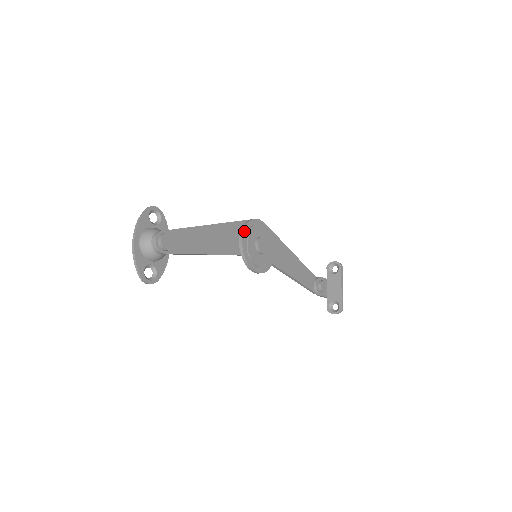
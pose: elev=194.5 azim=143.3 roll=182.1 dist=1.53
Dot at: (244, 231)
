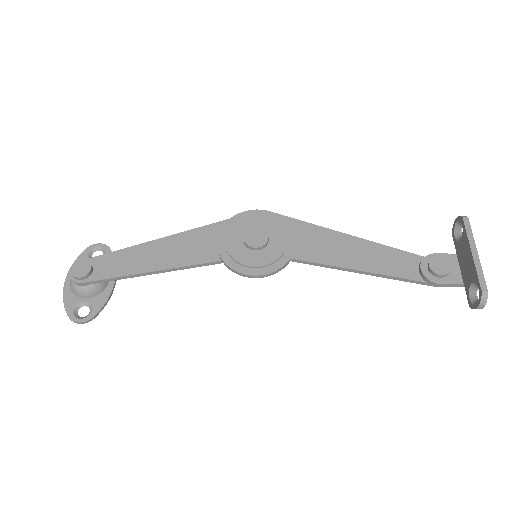
Dot at: (222, 230)
